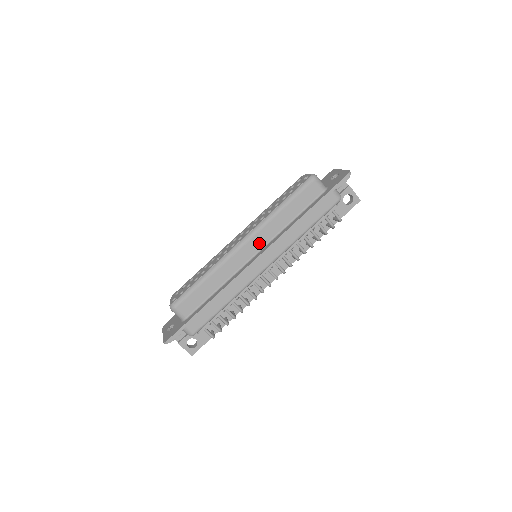
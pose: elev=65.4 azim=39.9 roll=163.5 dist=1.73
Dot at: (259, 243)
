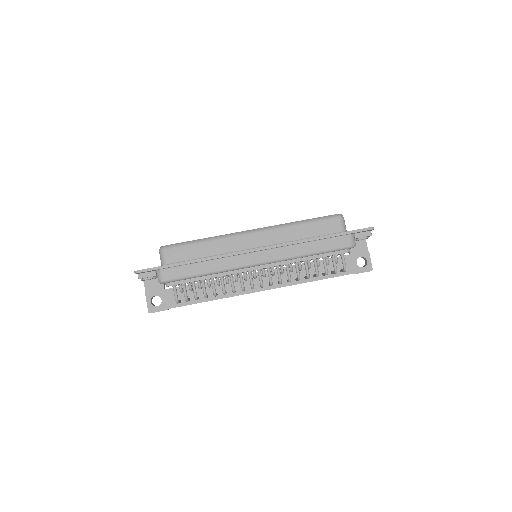
Dot at: (265, 240)
